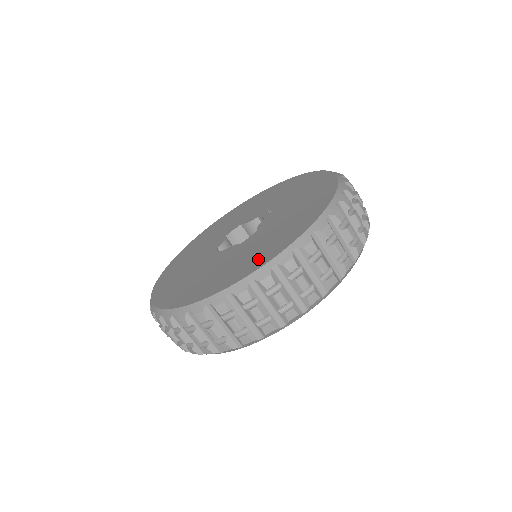
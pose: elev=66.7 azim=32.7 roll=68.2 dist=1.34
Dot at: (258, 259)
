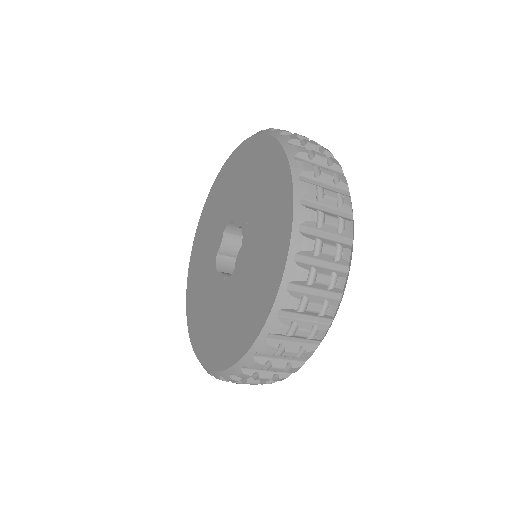
Dot at: (224, 349)
